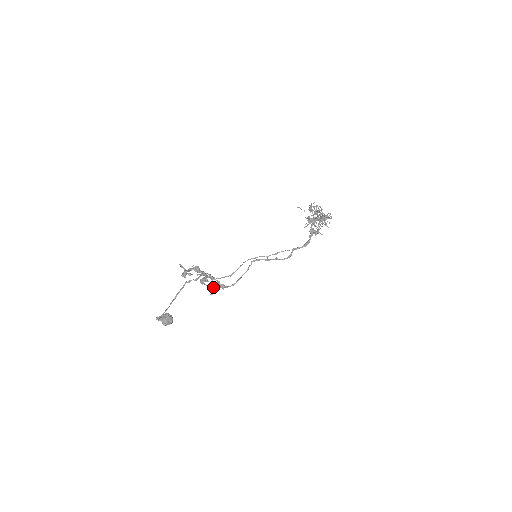
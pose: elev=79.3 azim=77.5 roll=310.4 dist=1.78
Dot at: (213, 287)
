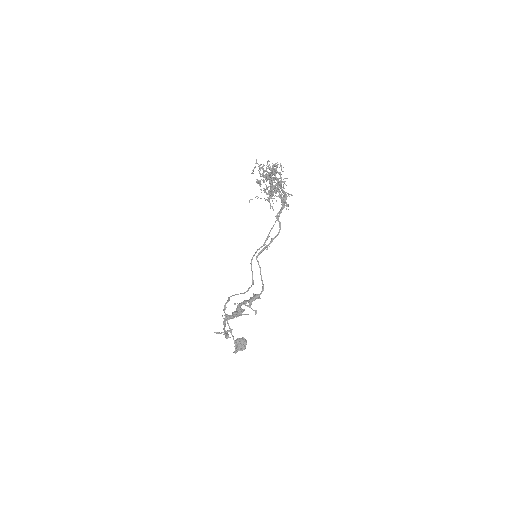
Dot at: (250, 305)
